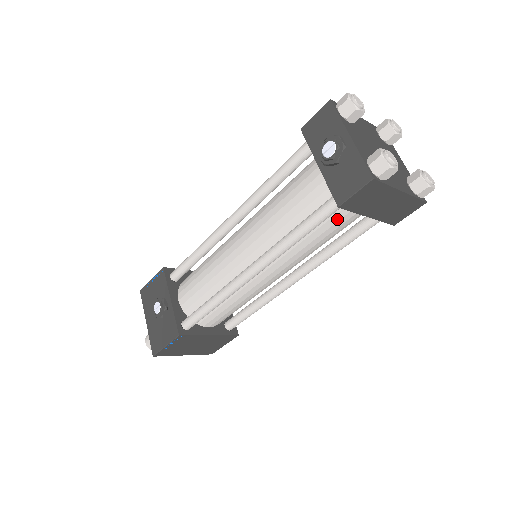
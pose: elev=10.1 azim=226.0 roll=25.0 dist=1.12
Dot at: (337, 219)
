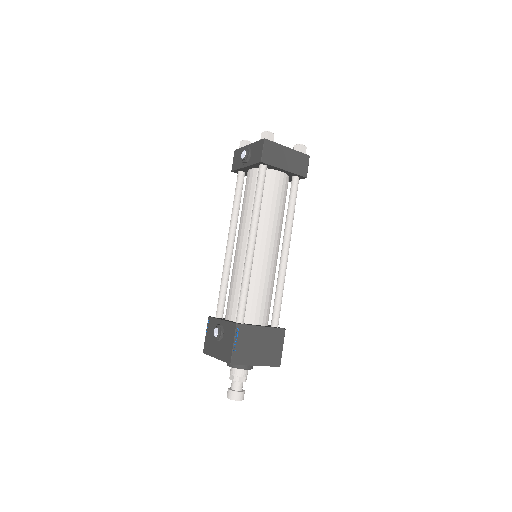
Dot at: (273, 184)
